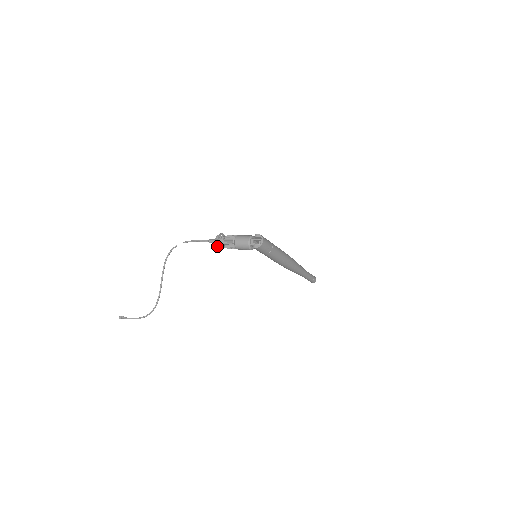
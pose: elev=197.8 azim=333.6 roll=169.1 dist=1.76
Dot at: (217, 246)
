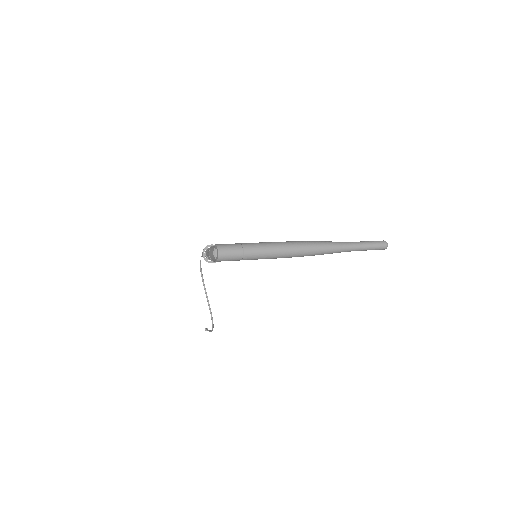
Dot at: (206, 261)
